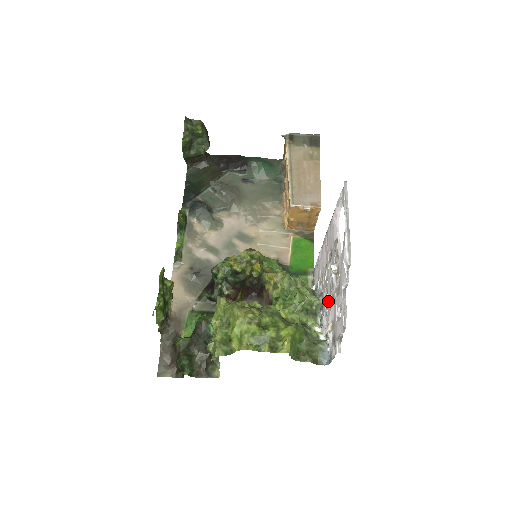
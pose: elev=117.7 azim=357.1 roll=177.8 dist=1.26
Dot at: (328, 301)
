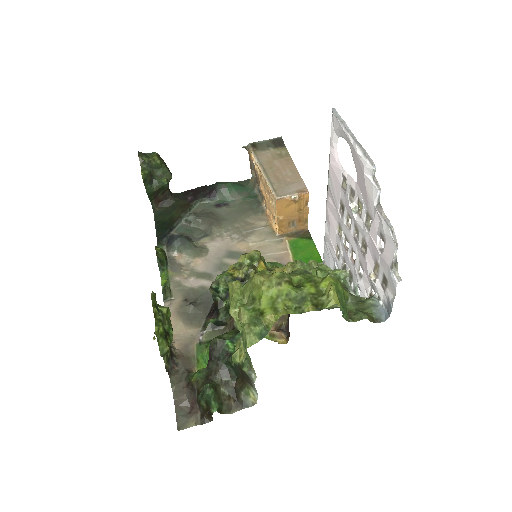
Dot at: (357, 257)
